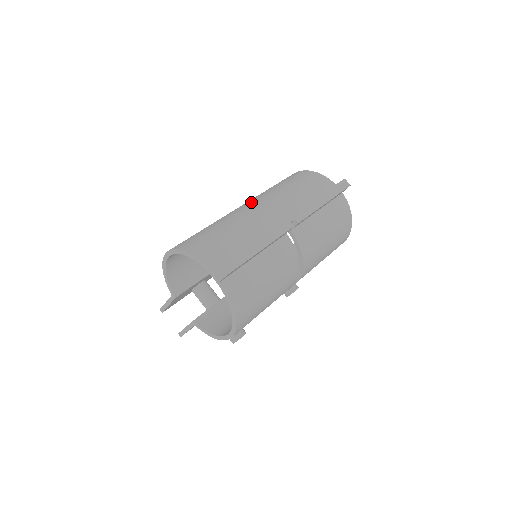
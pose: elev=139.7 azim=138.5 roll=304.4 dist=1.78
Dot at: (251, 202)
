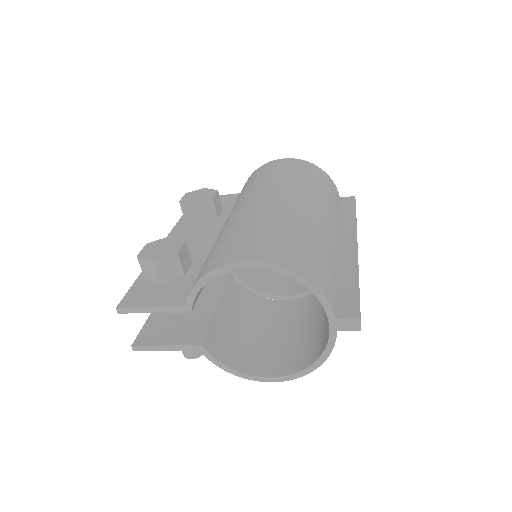
Dot at: (302, 199)
